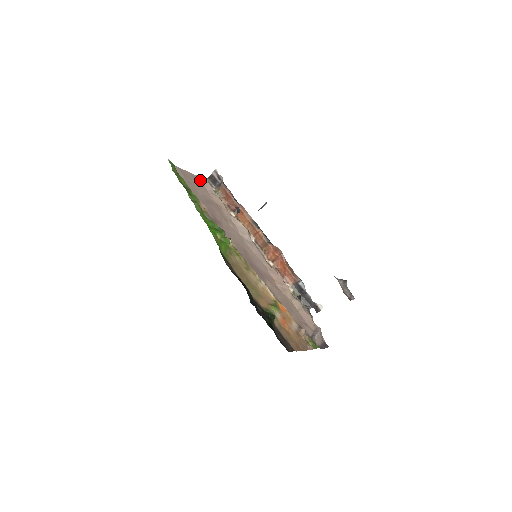
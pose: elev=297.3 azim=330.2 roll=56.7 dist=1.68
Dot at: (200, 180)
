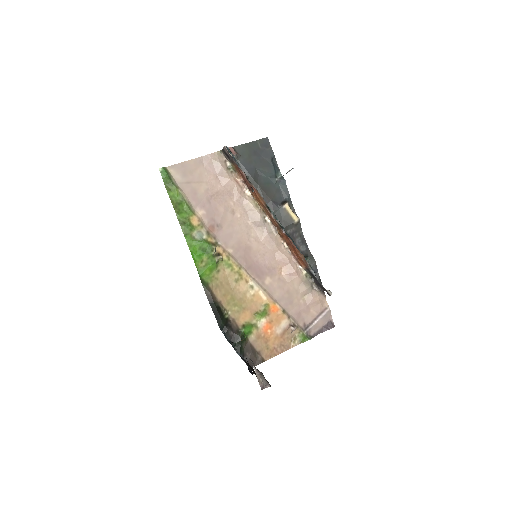
Dot at: (209, 162)
